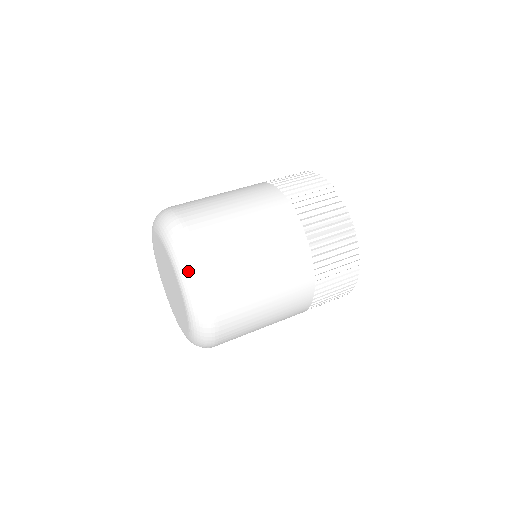
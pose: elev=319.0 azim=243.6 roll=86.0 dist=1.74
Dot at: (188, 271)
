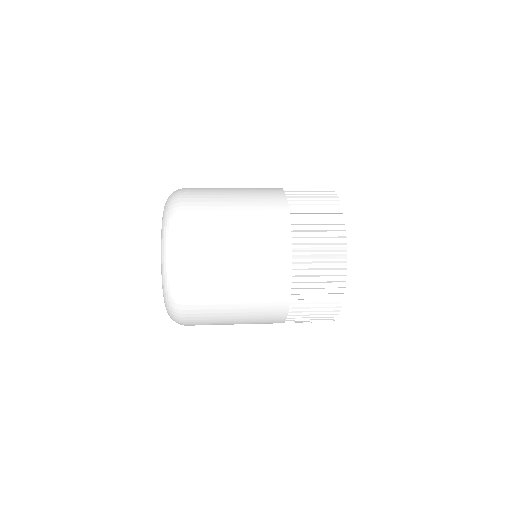
Dot at: (169, 212)
